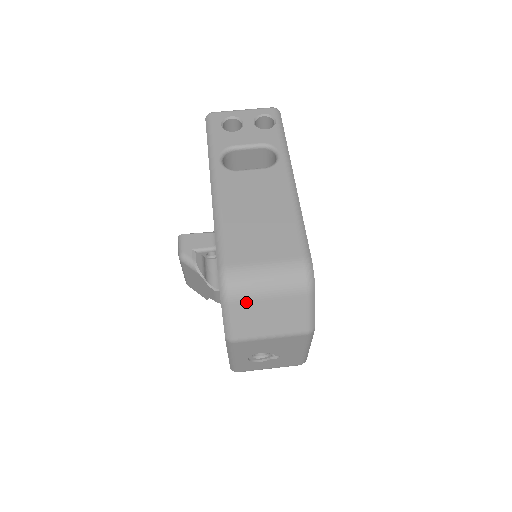
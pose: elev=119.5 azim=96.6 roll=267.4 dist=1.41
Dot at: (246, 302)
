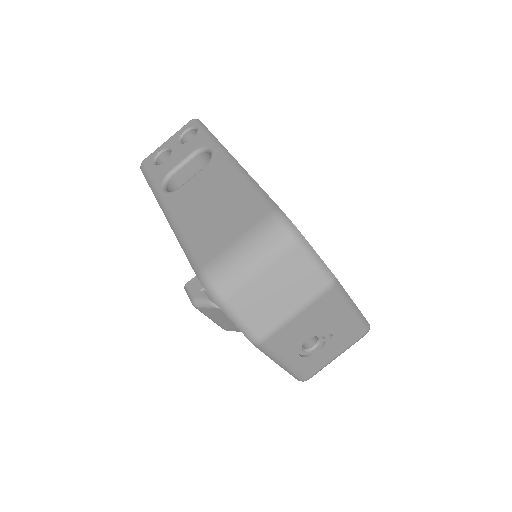
Dot at: (242, 291)
